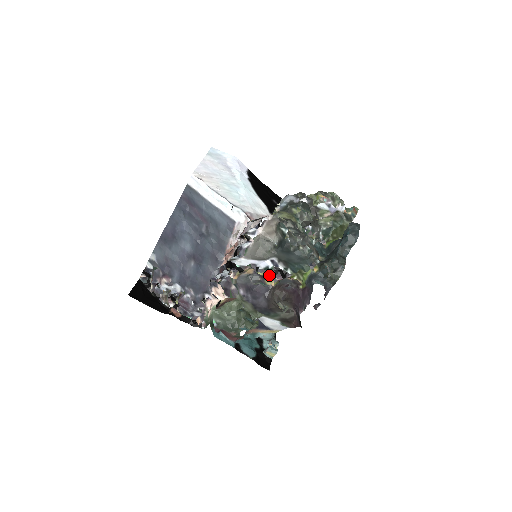
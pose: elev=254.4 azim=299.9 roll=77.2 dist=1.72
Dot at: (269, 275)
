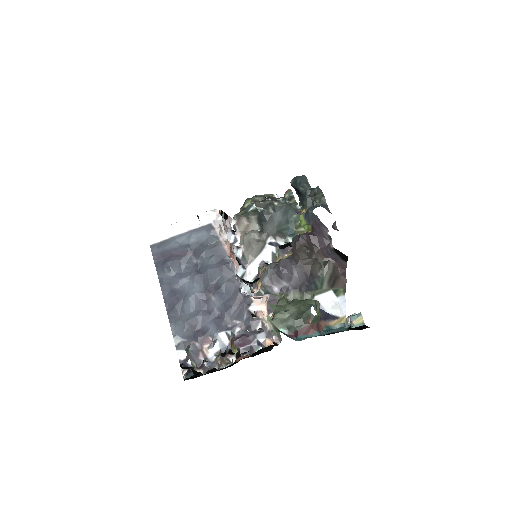
Dot at: (280, 256)
